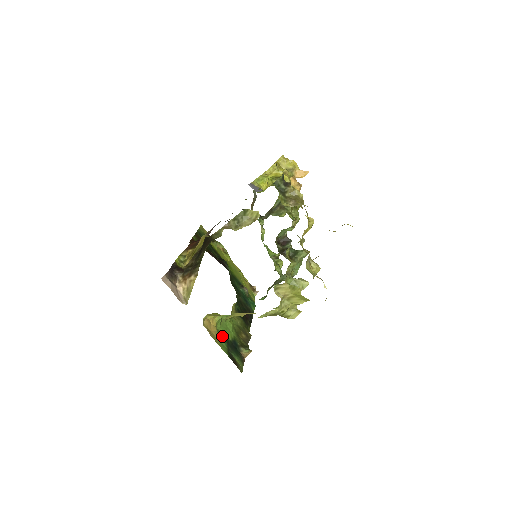
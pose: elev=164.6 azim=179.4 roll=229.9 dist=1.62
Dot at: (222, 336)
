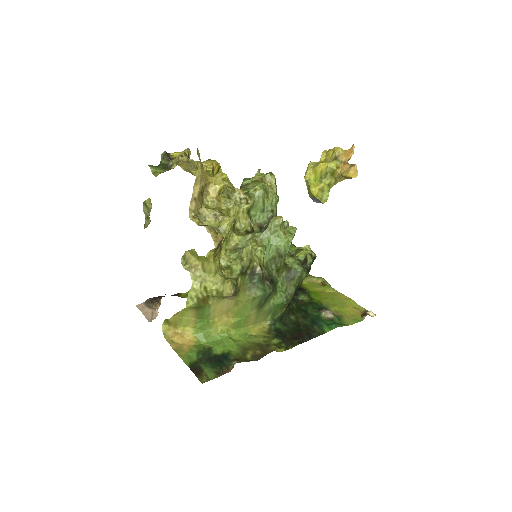
Dot at: (199, 349)
